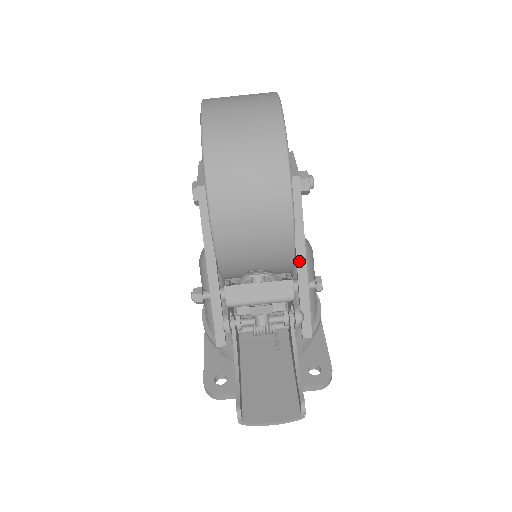
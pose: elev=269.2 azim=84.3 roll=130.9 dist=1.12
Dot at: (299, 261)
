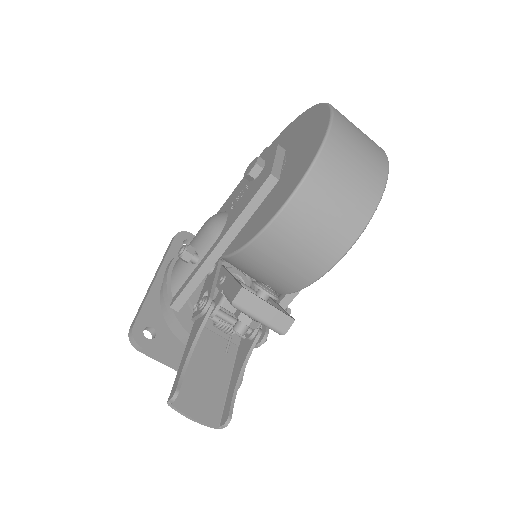
Dot at: occluded
